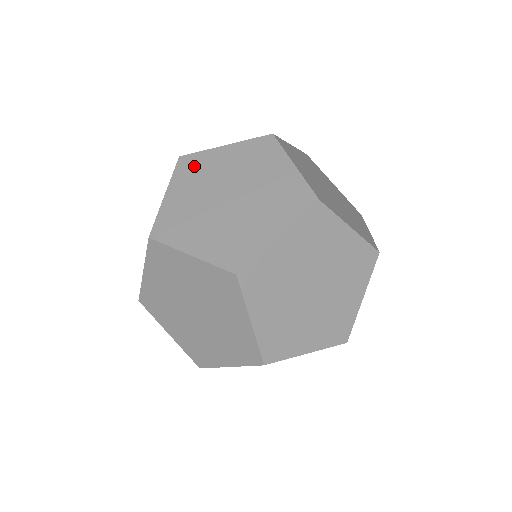
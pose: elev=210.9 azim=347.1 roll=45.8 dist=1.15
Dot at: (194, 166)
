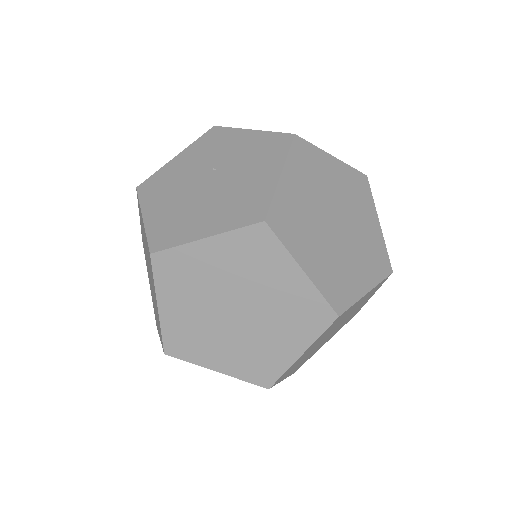
Dot at: (258, 250)
